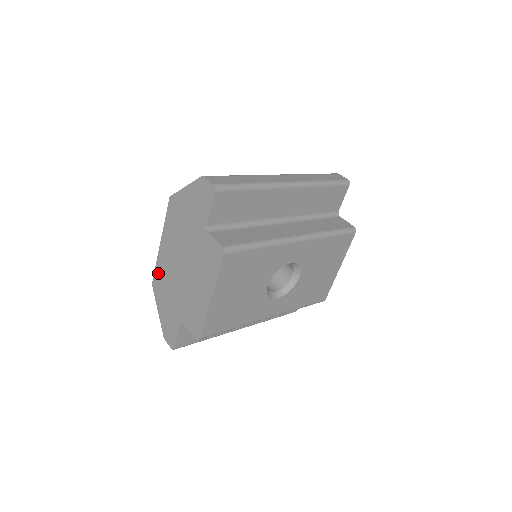
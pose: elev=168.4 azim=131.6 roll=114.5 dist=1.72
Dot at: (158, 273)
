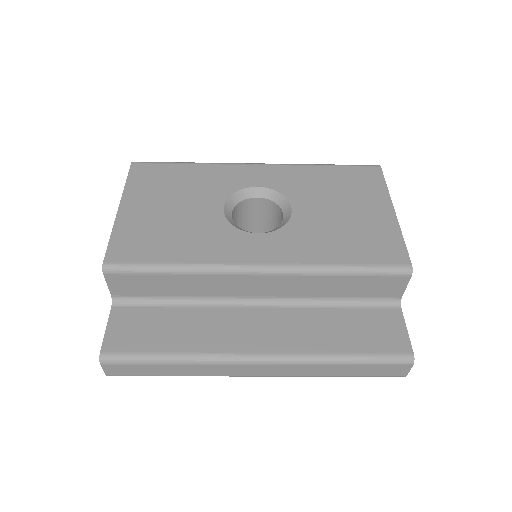
Dot at: occluded
